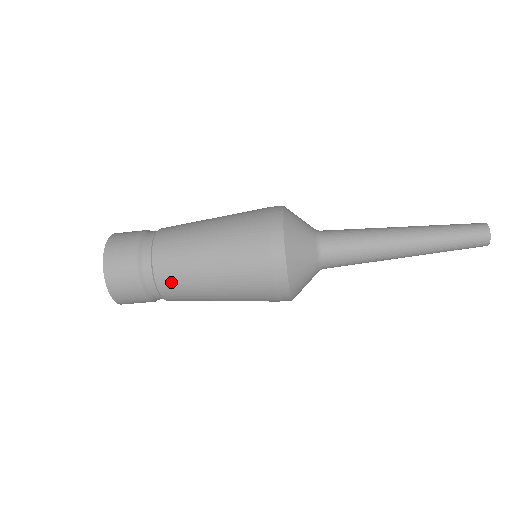
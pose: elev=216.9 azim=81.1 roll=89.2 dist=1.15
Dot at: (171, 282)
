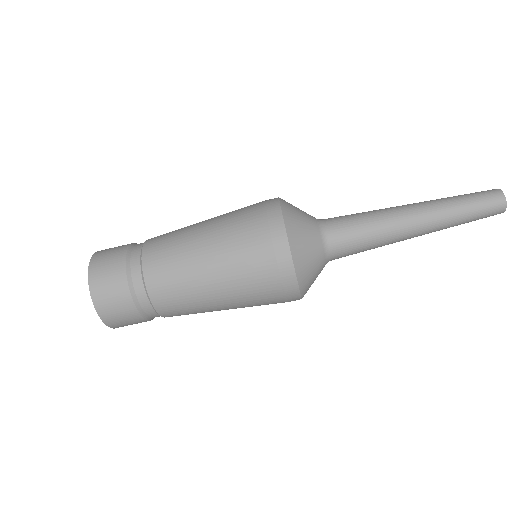
Dot at: (159, 266)
